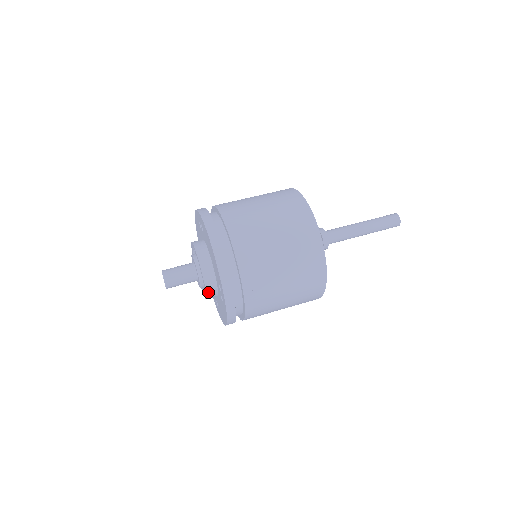
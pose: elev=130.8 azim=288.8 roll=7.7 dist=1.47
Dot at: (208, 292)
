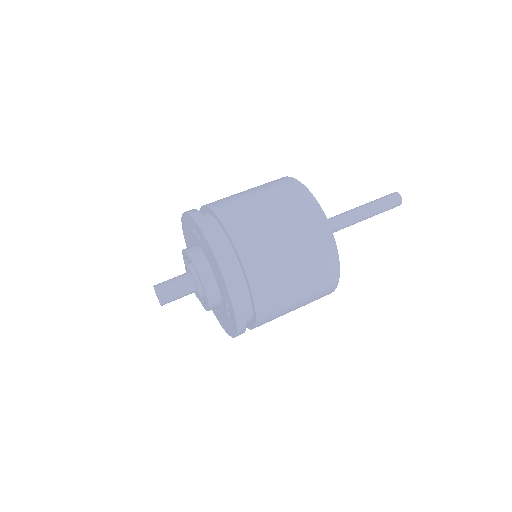
Dot at: (211, 307)
